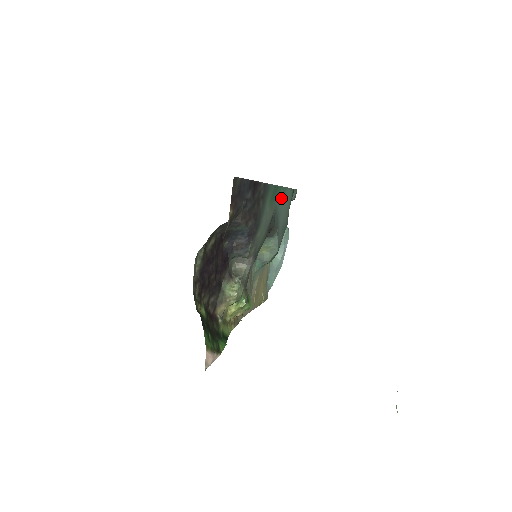
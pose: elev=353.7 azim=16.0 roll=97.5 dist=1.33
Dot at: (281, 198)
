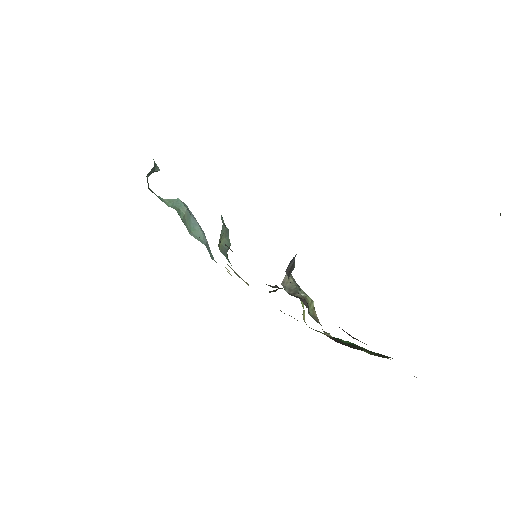
Dot at: occluded
